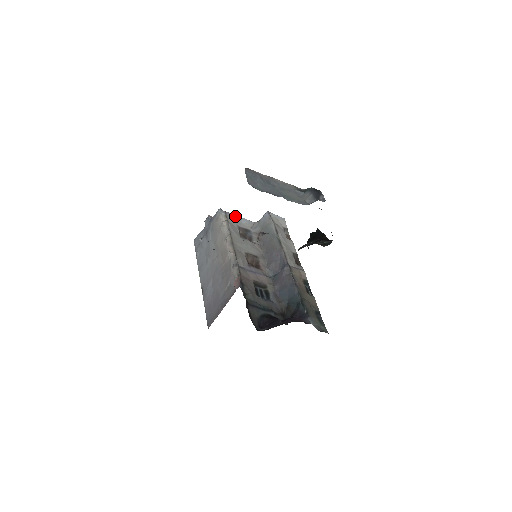
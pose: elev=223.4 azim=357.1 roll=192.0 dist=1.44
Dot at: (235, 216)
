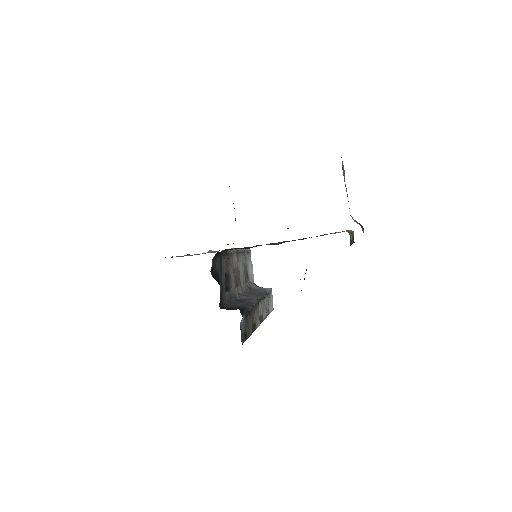
Dot at: occluded
